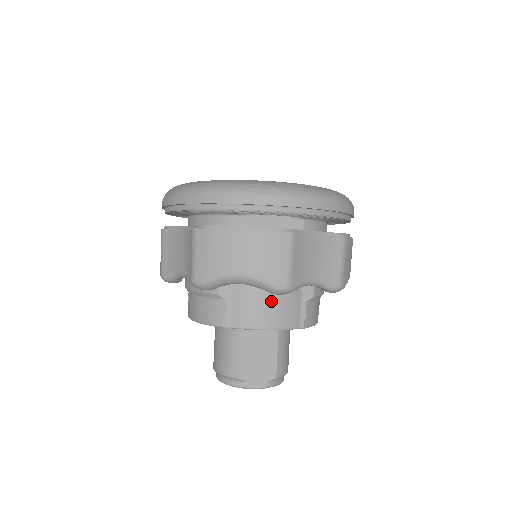
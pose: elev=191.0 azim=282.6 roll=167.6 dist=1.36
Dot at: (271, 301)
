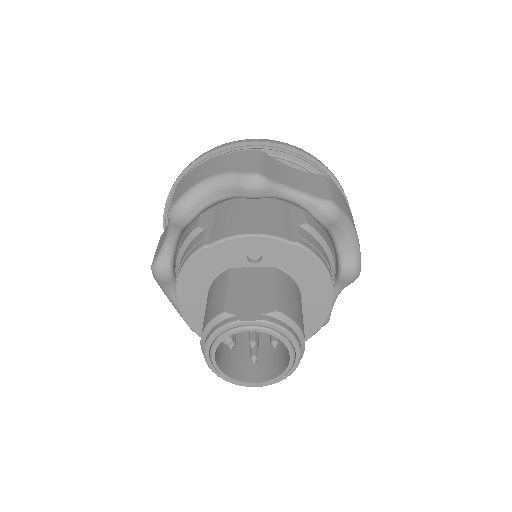
Dot at: (253, 217)
